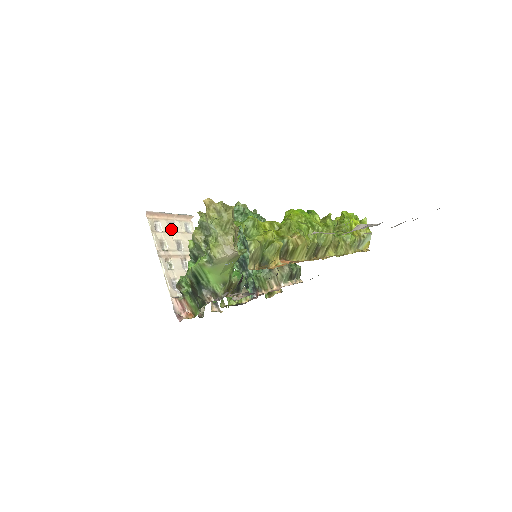
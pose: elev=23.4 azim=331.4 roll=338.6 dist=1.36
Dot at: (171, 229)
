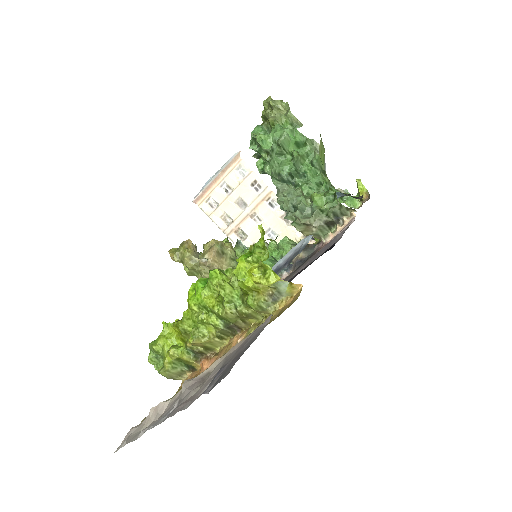
Dot at: (227, 191)
